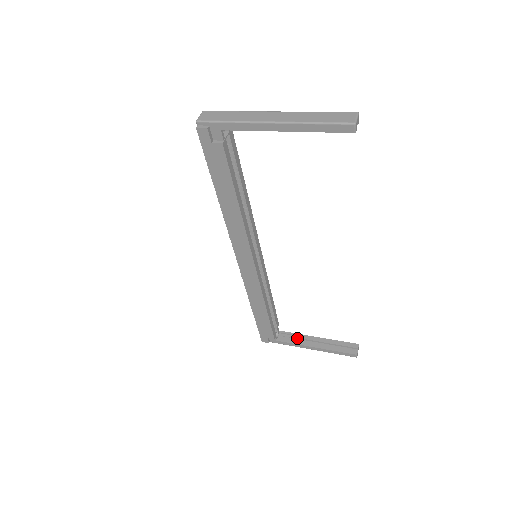
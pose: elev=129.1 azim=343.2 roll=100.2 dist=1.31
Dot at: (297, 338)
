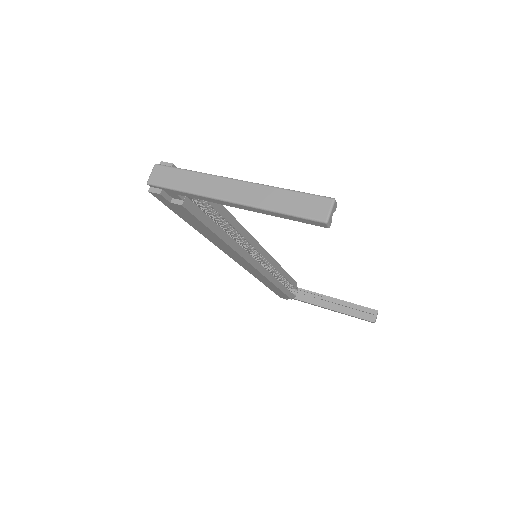
Dot at: (316, 297)
